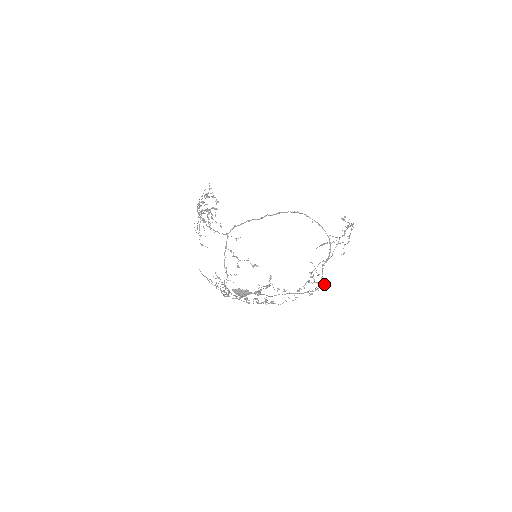
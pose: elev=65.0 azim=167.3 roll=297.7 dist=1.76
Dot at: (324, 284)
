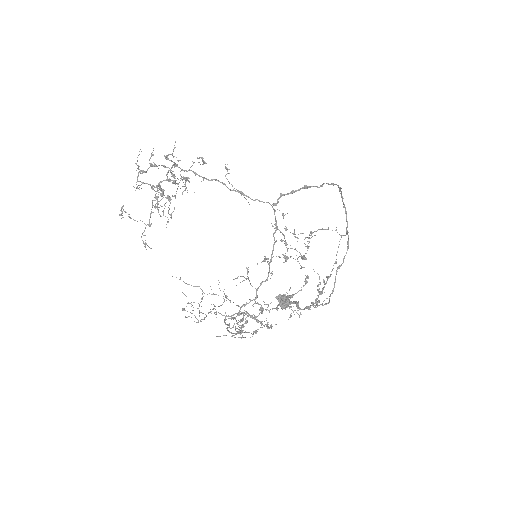
Dot at: occluded
